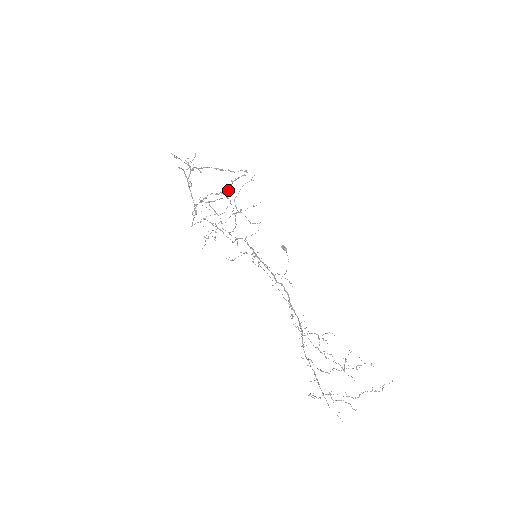
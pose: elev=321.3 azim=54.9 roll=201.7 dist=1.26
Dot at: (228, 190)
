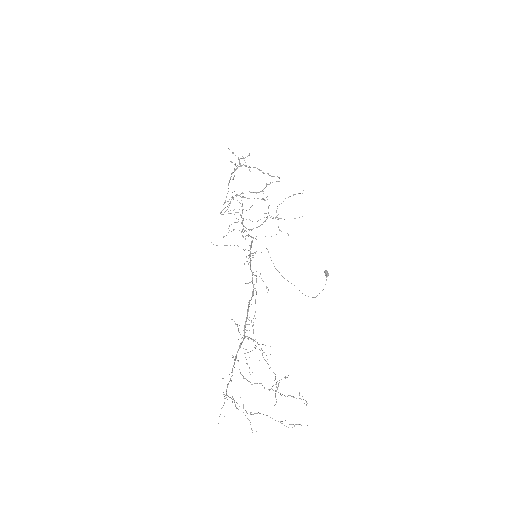
Dot at: (262, 191)
